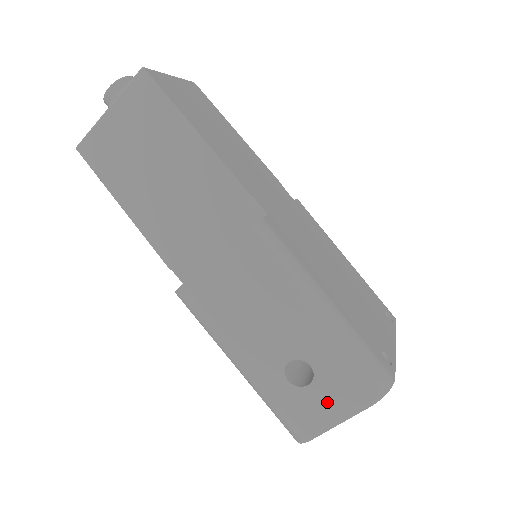
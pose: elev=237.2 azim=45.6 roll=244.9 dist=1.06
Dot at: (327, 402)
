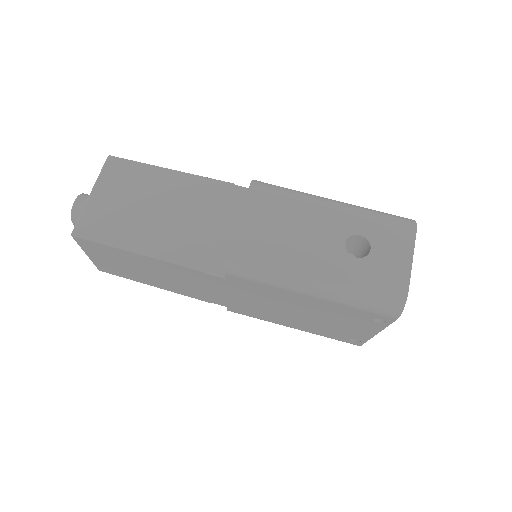
Dot at: (391, 252)
